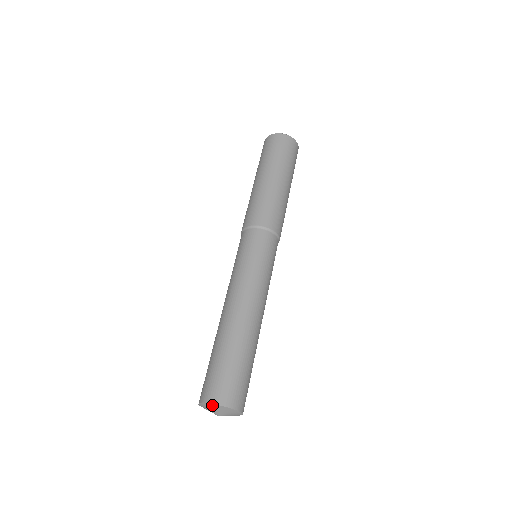
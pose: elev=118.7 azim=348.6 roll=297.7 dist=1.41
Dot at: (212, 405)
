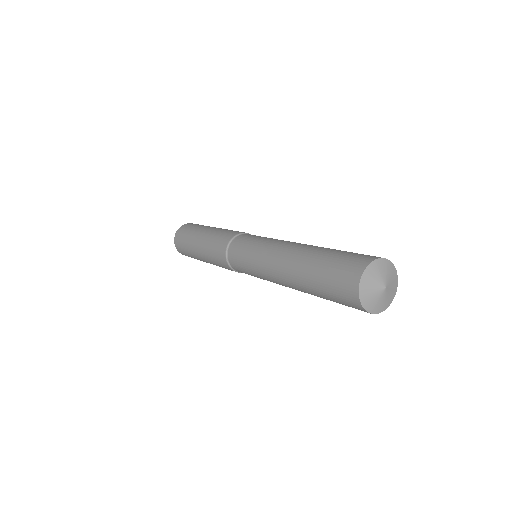
Dot at: (389, 263)
